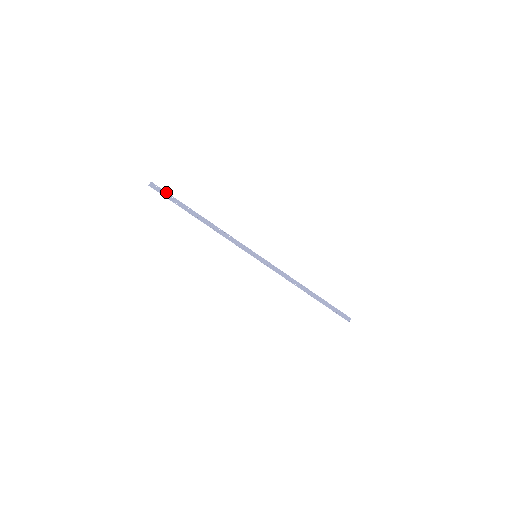
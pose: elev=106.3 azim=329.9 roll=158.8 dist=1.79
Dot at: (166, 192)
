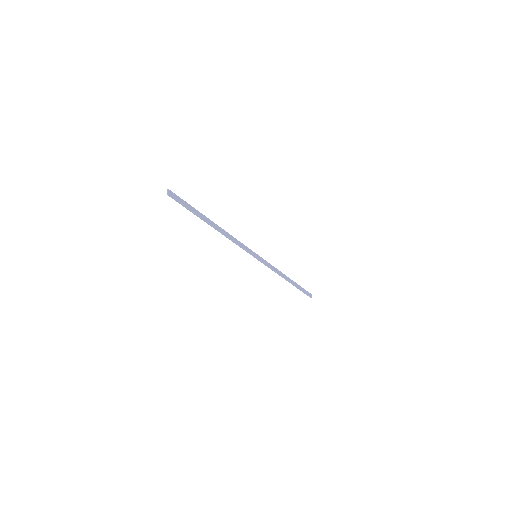
Dot at: (183, 200)
